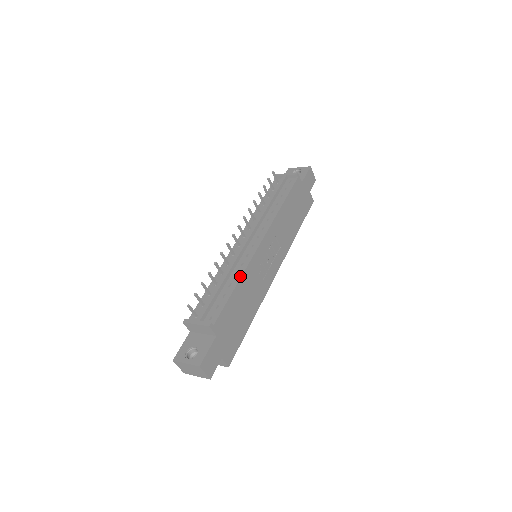
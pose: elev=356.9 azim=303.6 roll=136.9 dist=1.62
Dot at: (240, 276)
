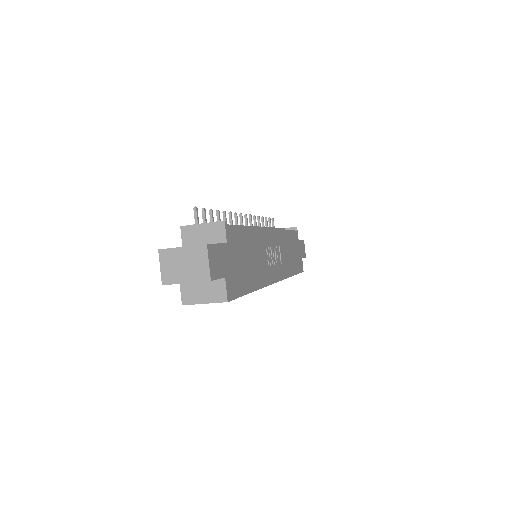
Dot at: (253, 228)
